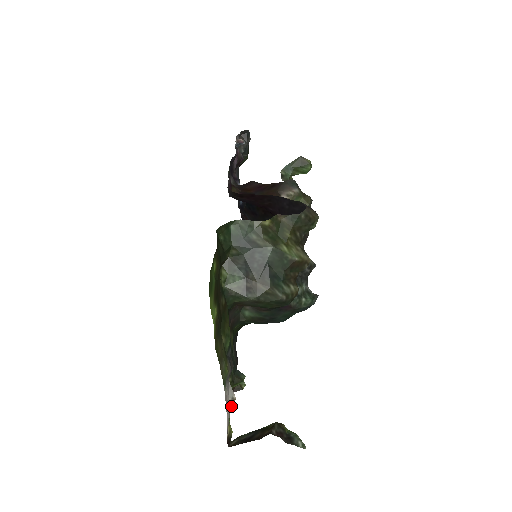
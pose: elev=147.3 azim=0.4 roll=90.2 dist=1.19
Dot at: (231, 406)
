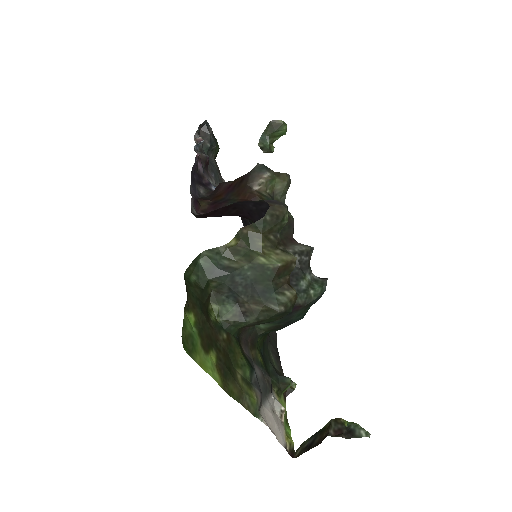
Dot at: (282, 419)
